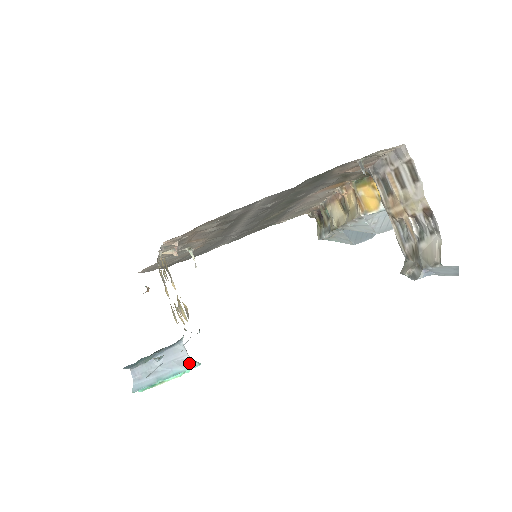
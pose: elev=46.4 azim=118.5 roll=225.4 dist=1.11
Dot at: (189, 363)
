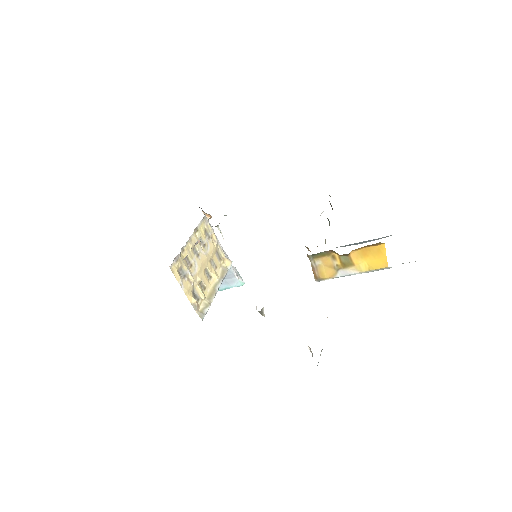
Dot at: (236, 282)
